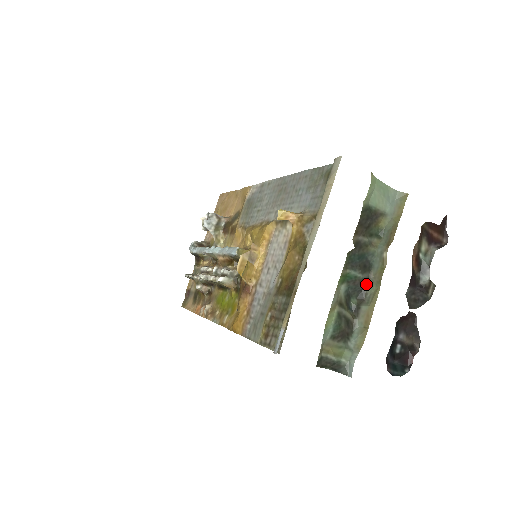
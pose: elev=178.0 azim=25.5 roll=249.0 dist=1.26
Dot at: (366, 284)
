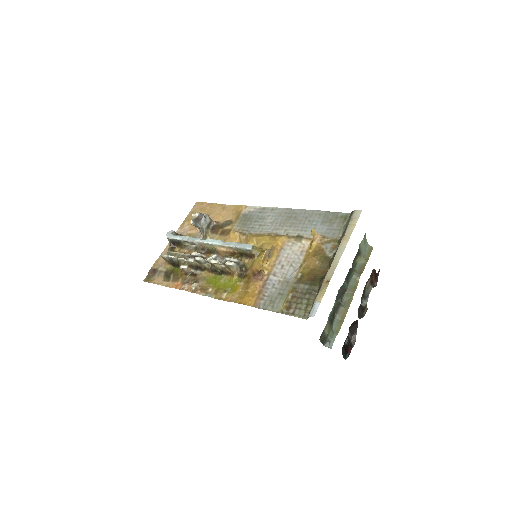
Dot at: (343, 294)
